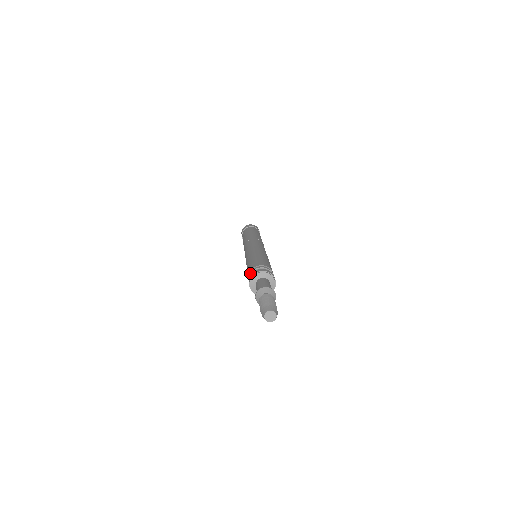
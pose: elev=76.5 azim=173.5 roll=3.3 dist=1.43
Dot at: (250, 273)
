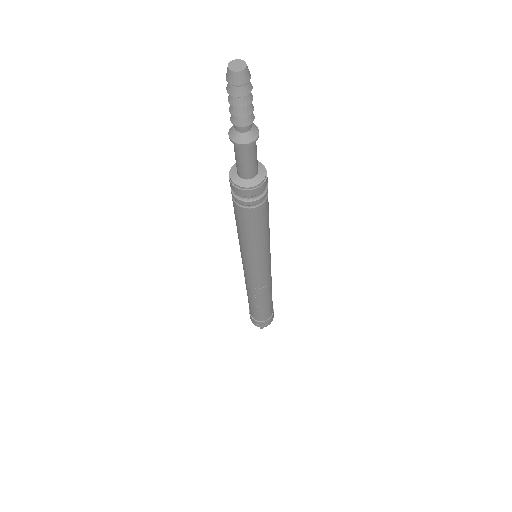
Dot at: occluded
